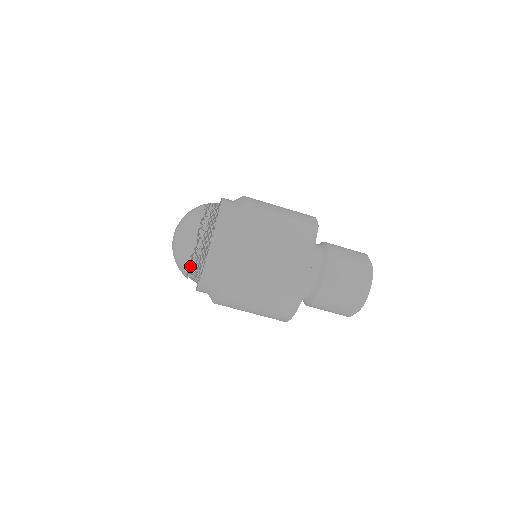
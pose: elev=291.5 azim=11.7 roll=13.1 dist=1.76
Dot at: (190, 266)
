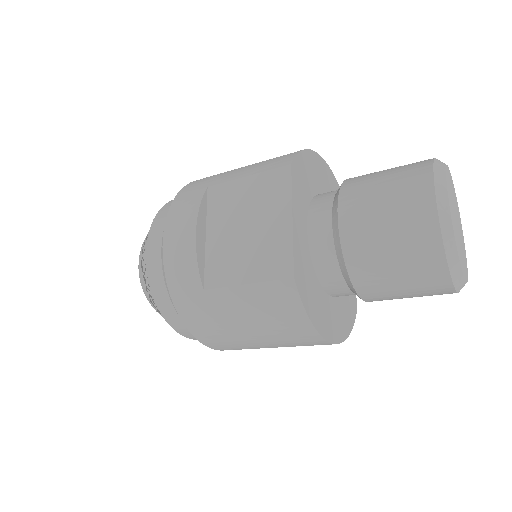
Dot at: (160, 314)
